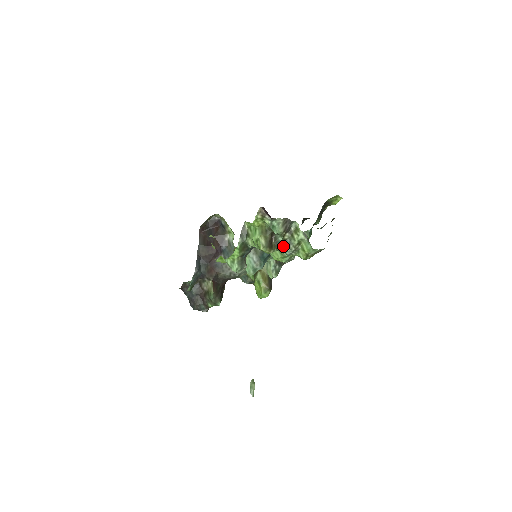
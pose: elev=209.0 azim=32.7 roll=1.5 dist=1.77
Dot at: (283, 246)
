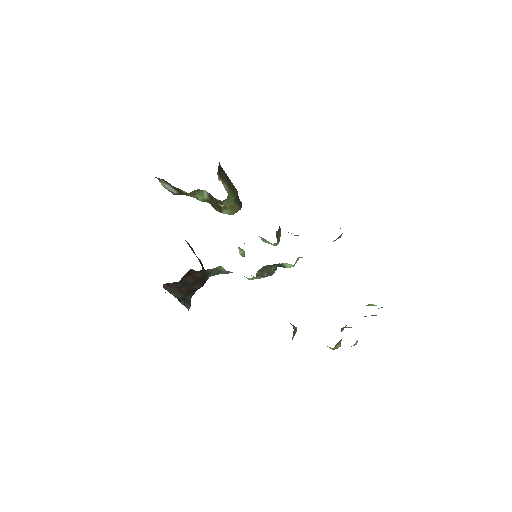
Dot at: occluded
